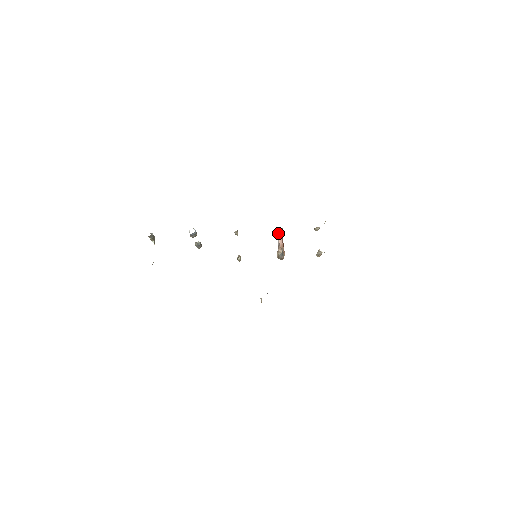
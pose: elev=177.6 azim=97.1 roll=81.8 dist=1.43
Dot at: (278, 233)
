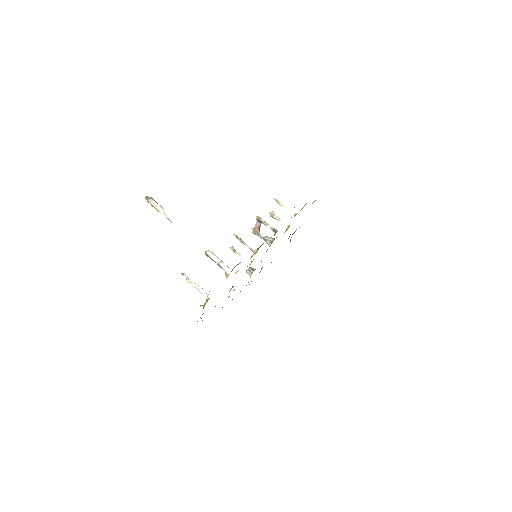
Dot at: (261, 222)
